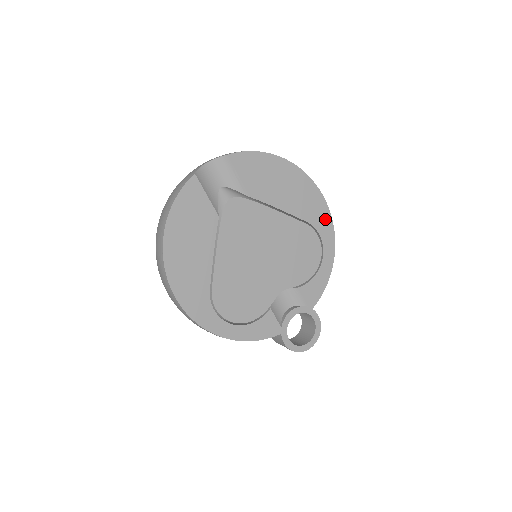
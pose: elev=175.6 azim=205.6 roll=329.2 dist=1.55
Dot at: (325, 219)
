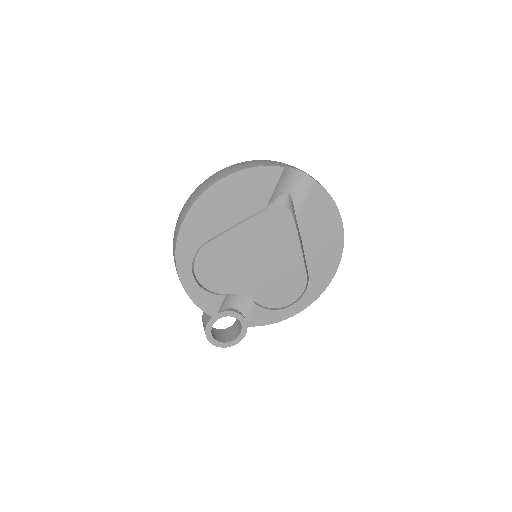
Dot at: (320, 286)
